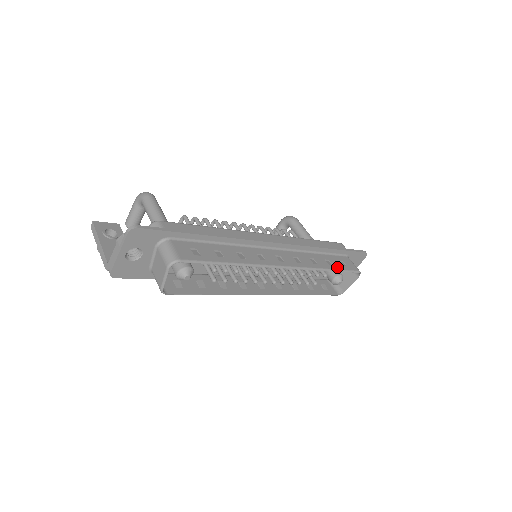
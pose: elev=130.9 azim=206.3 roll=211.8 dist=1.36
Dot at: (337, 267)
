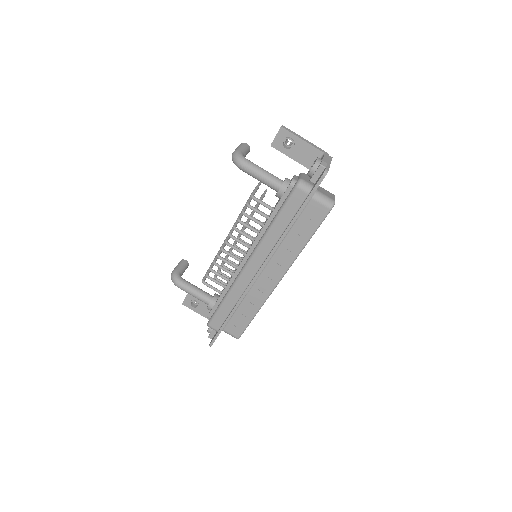
Dot at: (310, 232)
